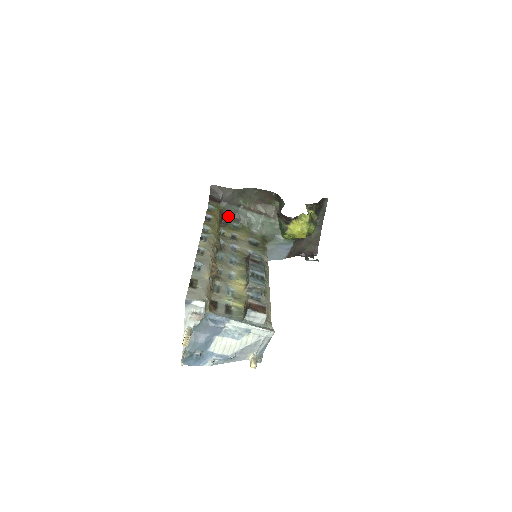
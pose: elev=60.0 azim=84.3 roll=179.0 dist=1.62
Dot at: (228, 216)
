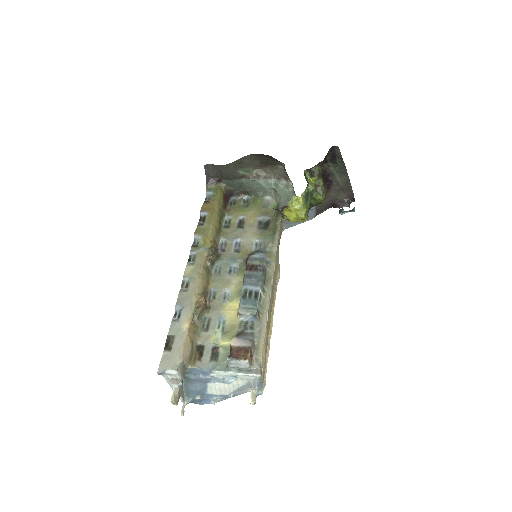
Dot at: (235, 191)
